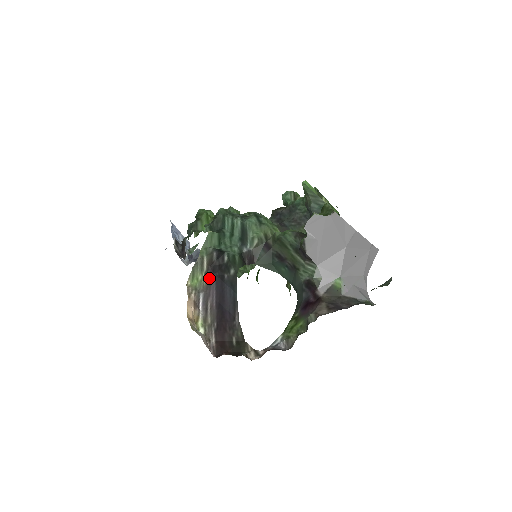
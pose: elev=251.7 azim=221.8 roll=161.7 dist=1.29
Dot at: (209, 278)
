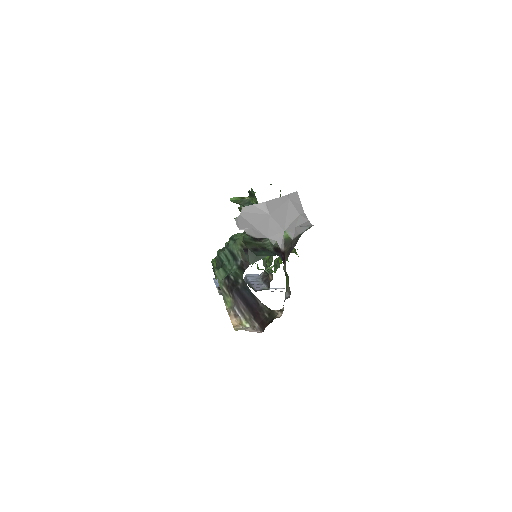
Dot at: (232, 296)
